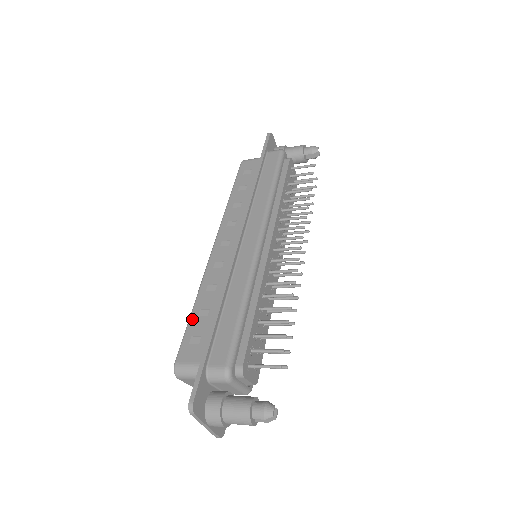
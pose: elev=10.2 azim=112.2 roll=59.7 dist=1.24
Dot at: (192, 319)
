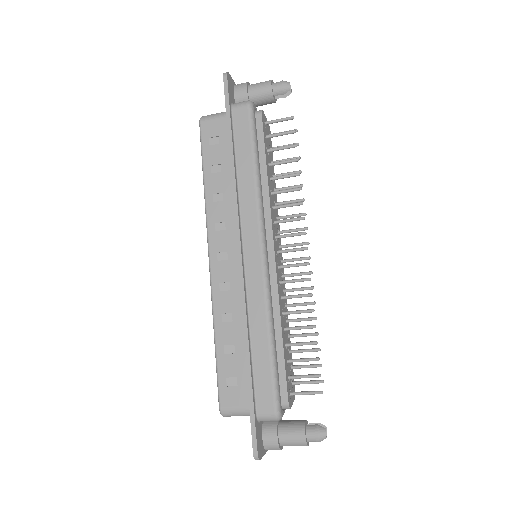
Dot at: (219, 358)
